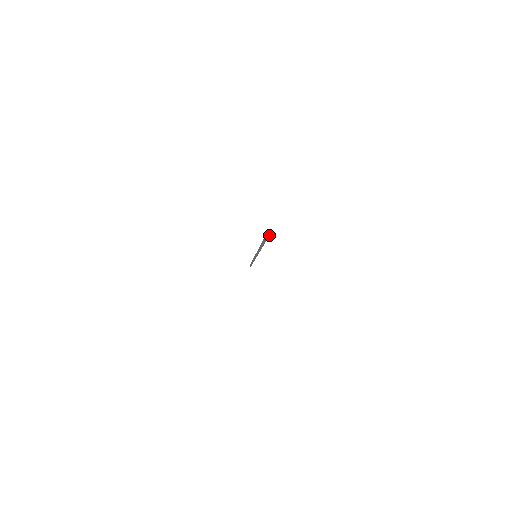
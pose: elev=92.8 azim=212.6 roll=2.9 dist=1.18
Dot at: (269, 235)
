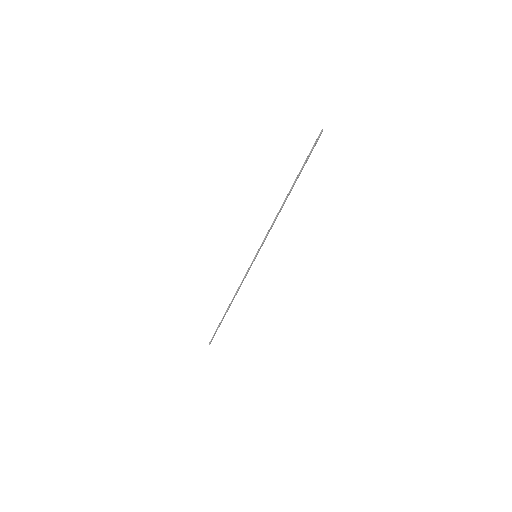
Dot at: (316, 143)
